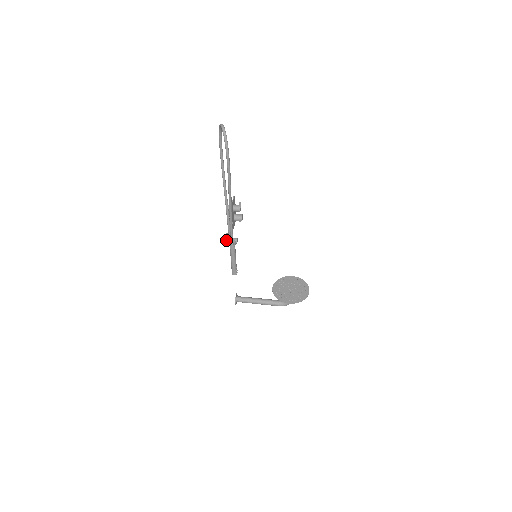
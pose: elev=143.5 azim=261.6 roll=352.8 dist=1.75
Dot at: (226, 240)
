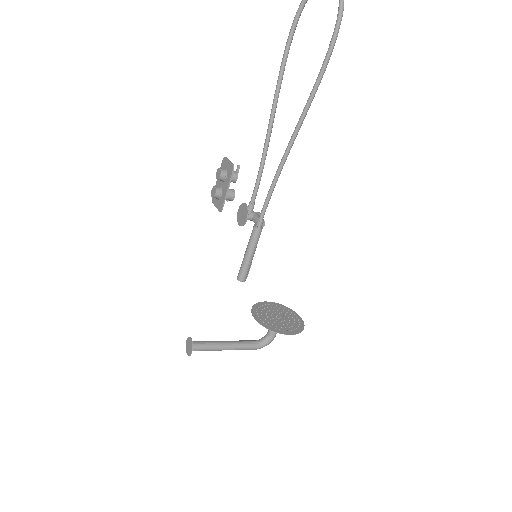
Dot at: (245, 213)
